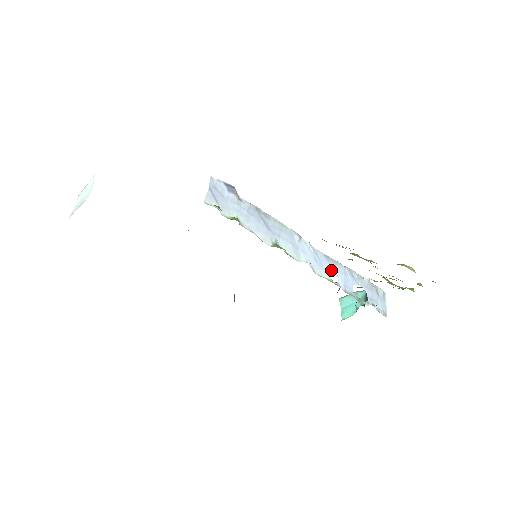
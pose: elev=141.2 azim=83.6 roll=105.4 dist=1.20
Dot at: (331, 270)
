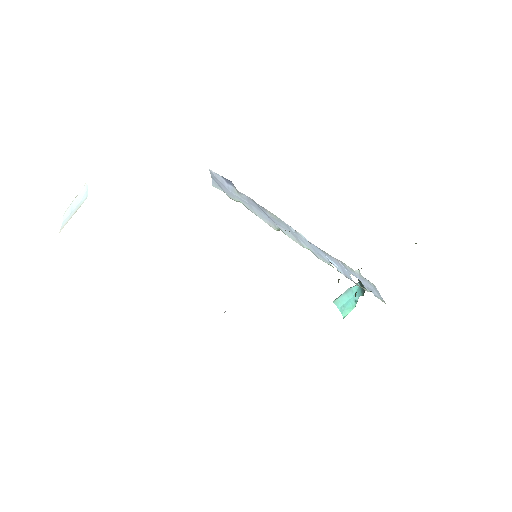
Dot at: (328, 260)
